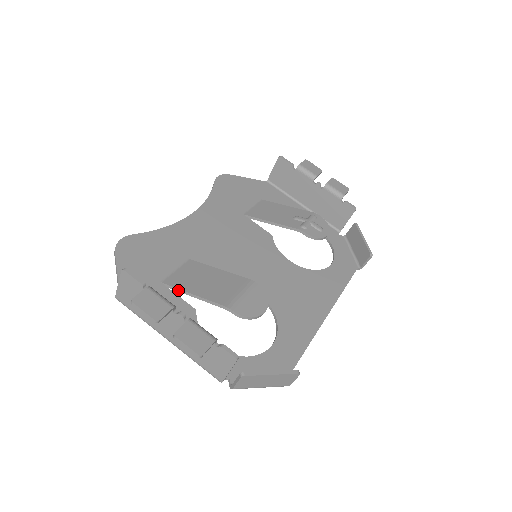
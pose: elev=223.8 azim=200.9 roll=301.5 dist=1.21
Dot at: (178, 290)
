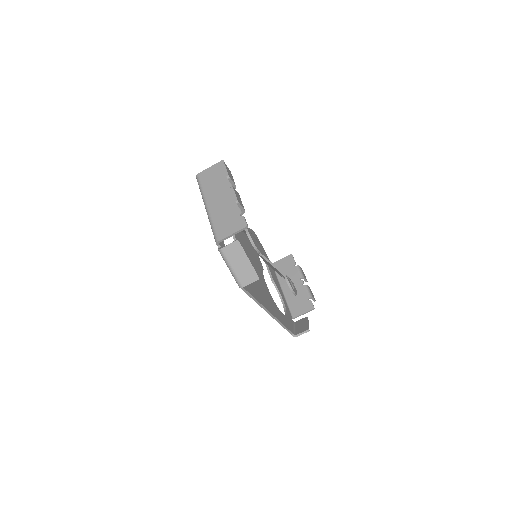
Dot at: occluded
